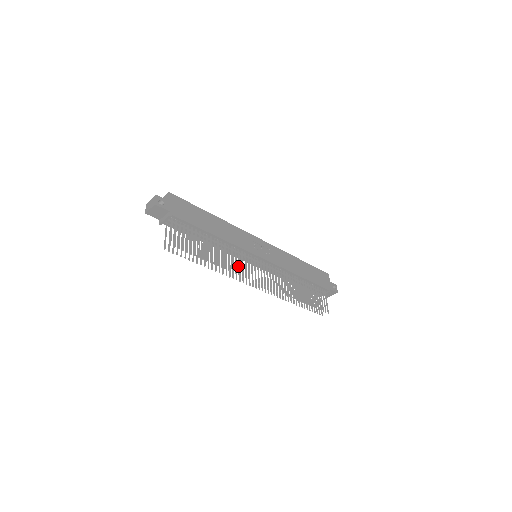
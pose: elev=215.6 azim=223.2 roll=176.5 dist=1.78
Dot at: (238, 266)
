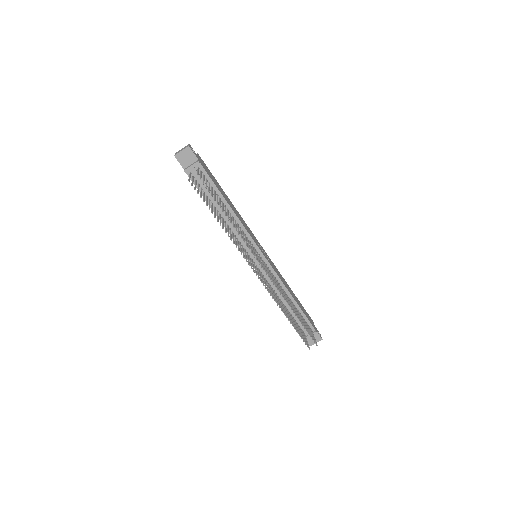
Dot at: (246, 241)
